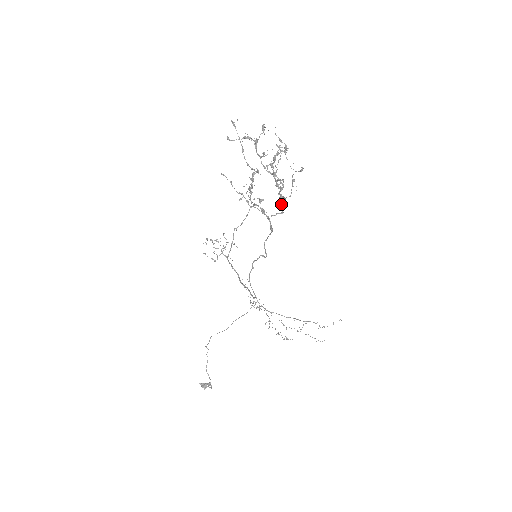
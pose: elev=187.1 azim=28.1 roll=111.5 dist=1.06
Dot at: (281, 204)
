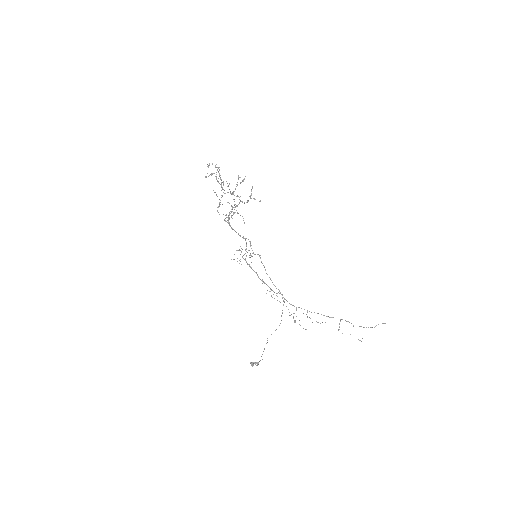
Dot at: occluded
